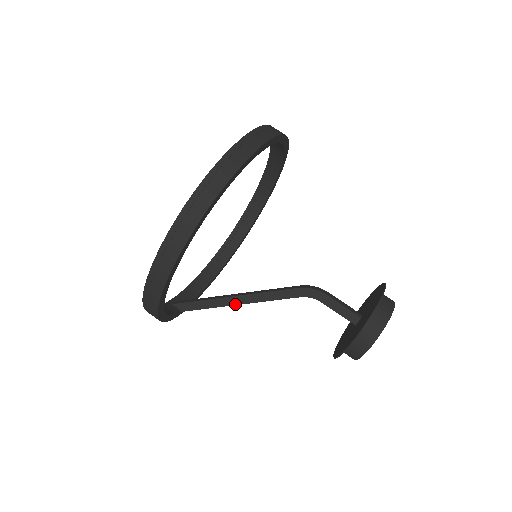
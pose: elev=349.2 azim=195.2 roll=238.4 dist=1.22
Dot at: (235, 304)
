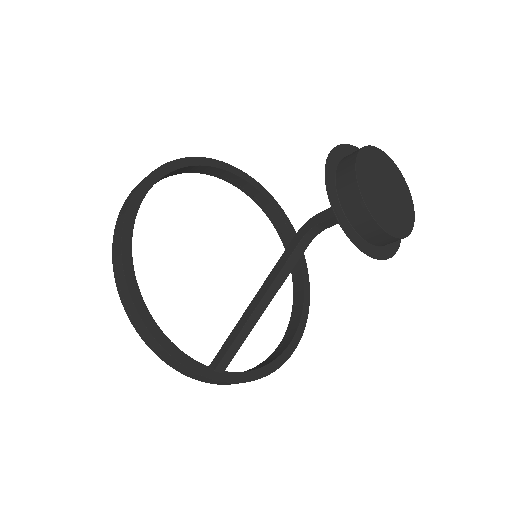
Dot at: (253, 310)
